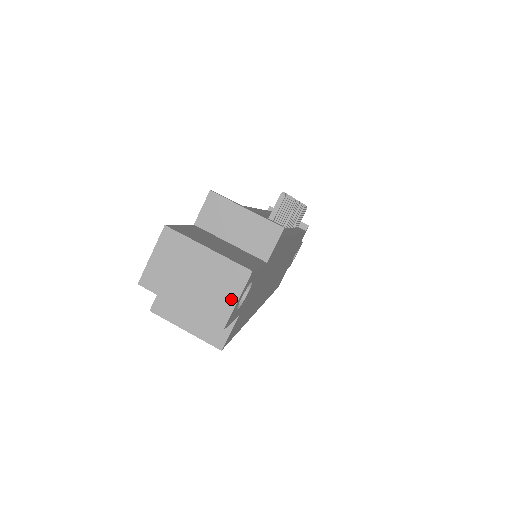
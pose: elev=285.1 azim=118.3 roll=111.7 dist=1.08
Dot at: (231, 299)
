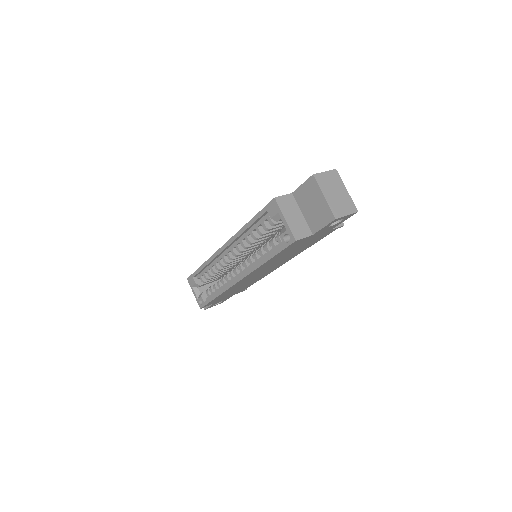
Dot at: (345, 212)
